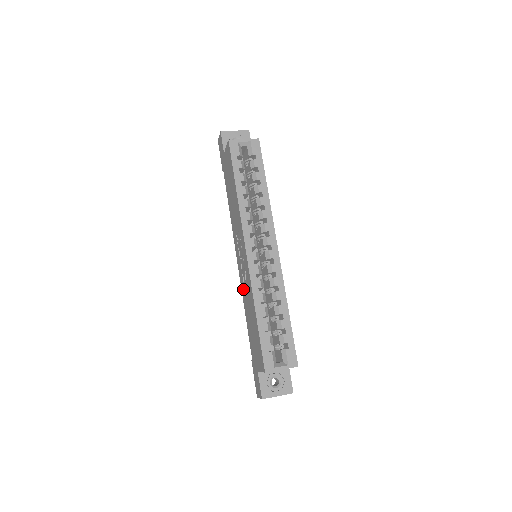
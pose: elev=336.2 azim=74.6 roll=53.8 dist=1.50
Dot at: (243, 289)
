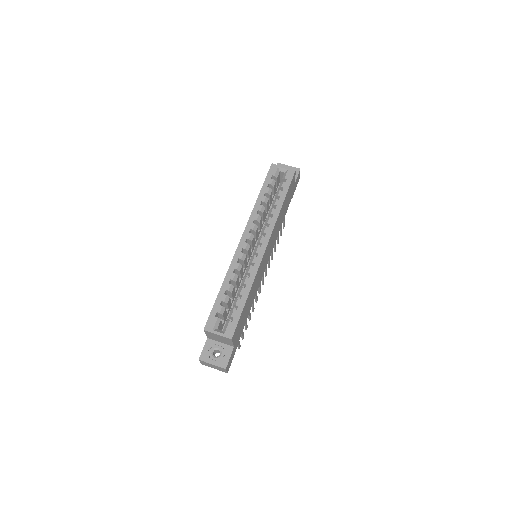
Dot at: occluded
